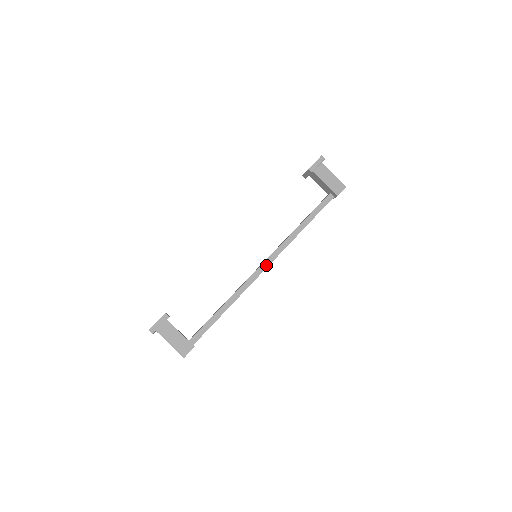
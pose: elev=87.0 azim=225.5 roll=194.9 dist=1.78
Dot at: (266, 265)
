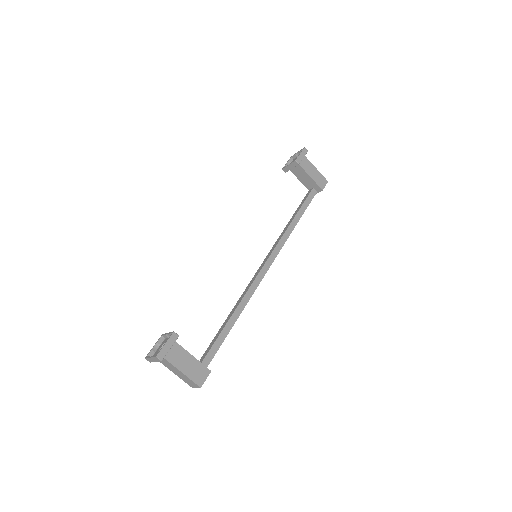
Dot at: (268, 266)
